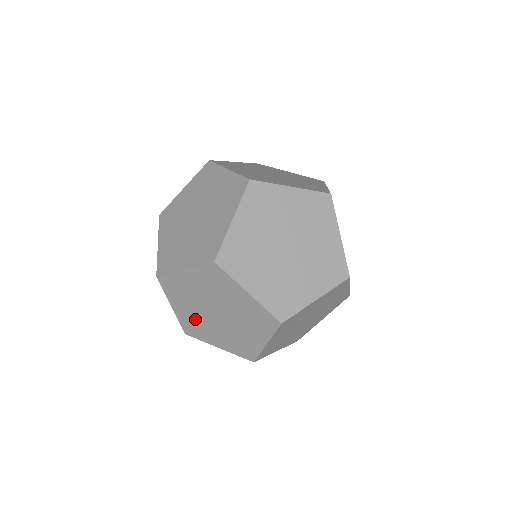
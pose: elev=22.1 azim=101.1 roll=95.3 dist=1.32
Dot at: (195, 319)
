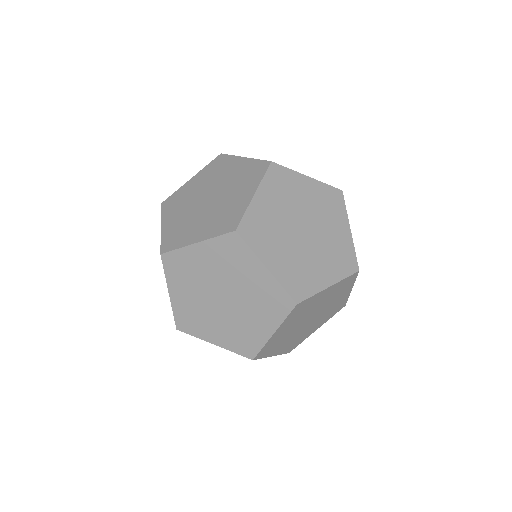
Dot at: (194, 307)
